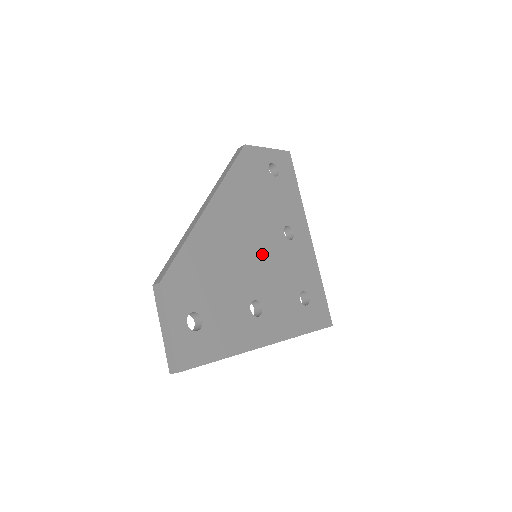
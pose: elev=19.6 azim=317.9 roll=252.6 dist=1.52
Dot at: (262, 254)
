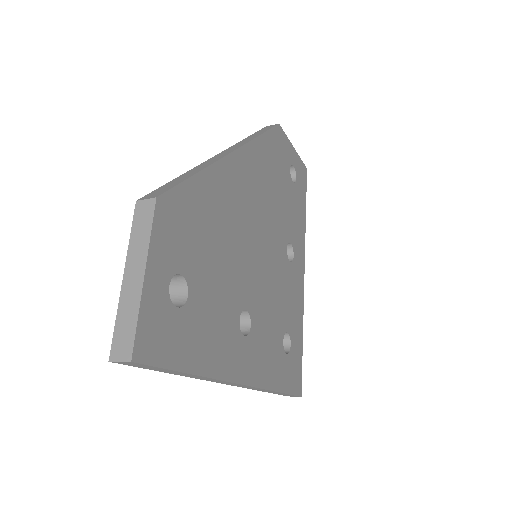
Dot at: (265, 256)
